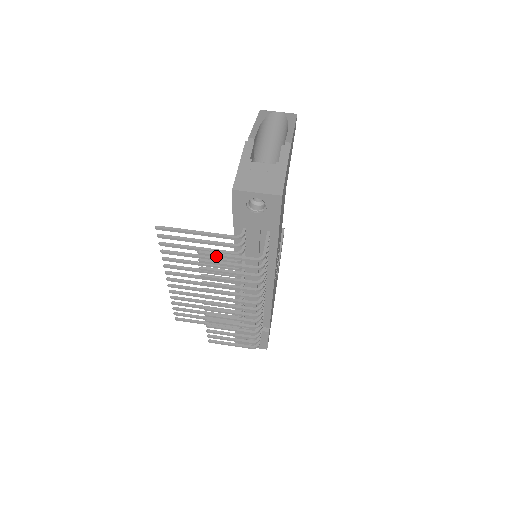
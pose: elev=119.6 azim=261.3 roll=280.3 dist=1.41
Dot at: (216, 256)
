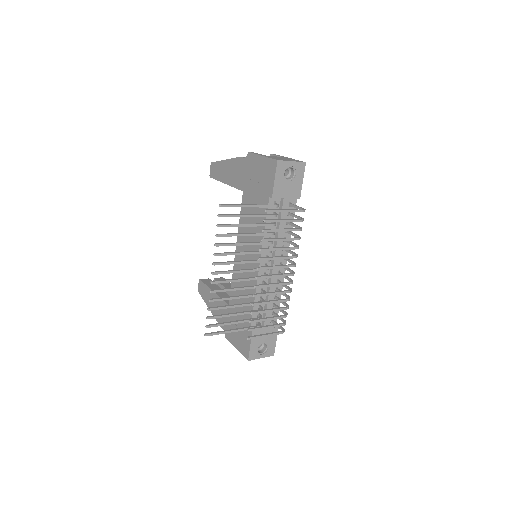
Dot at: (278, 211)
